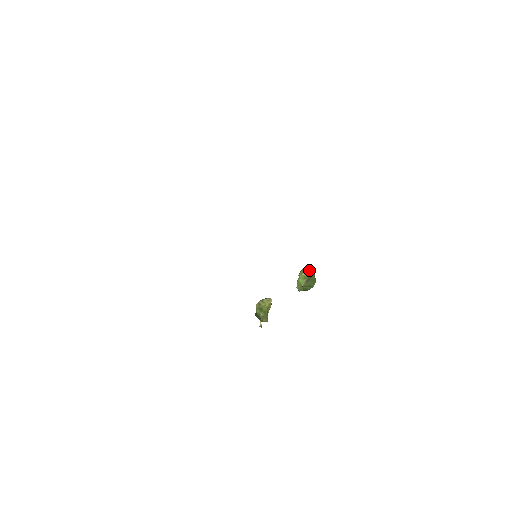
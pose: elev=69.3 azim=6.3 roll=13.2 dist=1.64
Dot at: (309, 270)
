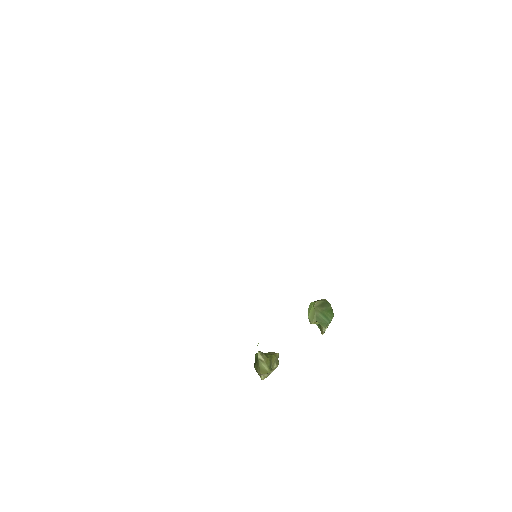
Dot at: occluded
